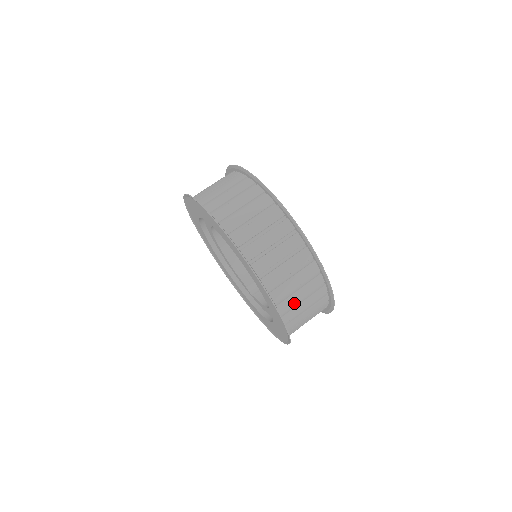
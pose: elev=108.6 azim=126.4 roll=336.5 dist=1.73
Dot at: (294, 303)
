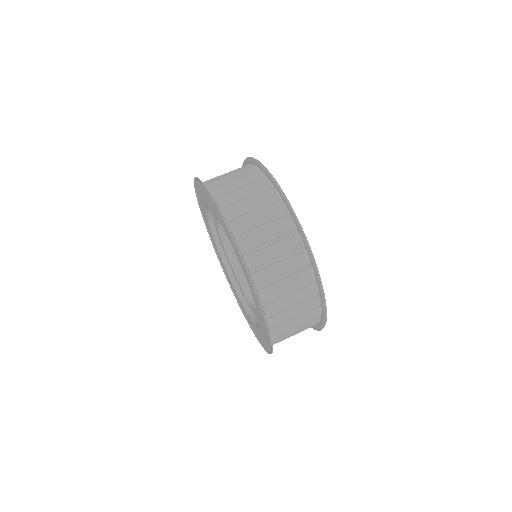
Dot at: (278, 294)
